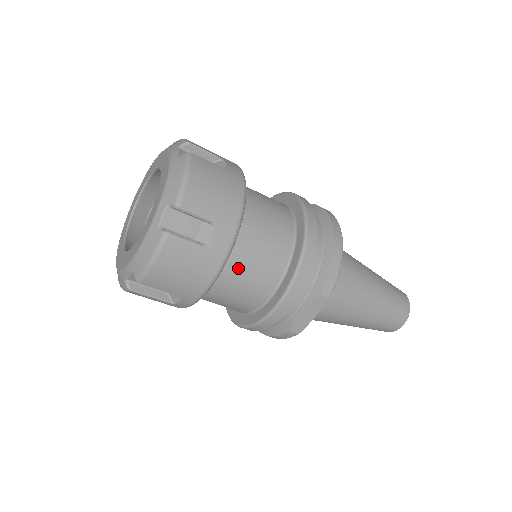
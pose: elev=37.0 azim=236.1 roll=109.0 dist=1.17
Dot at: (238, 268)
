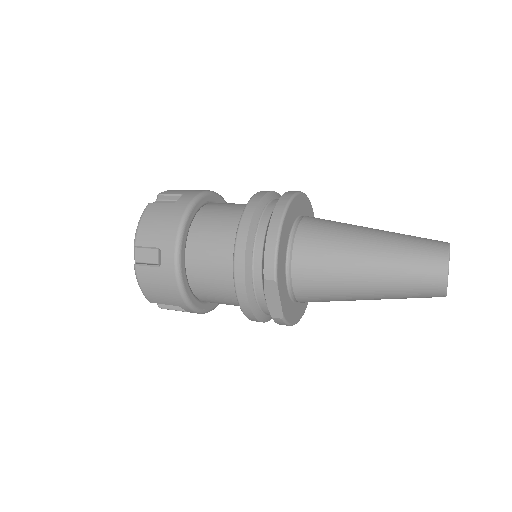
Dot at: (201, 274)
